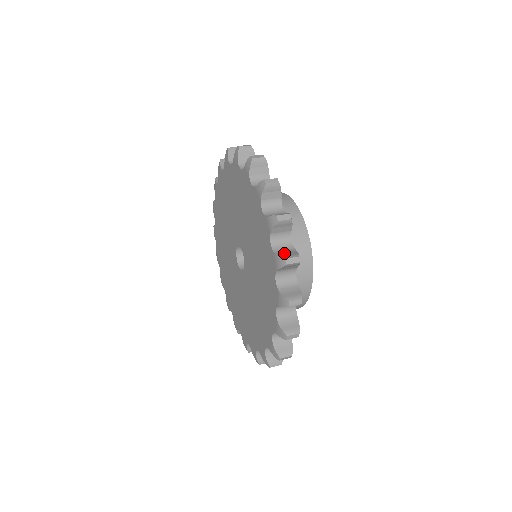
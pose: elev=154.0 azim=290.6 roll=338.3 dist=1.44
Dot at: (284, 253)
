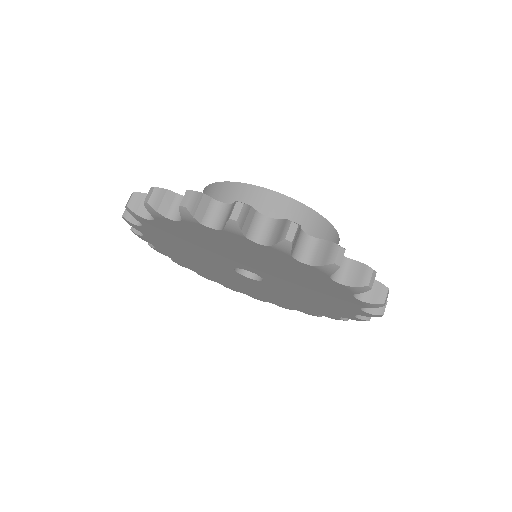
Dot at: occluded
